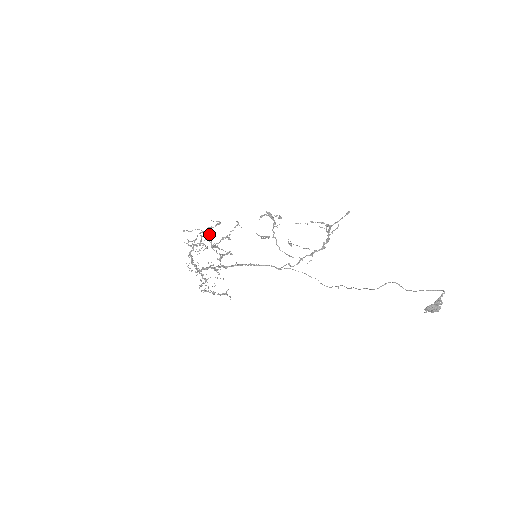
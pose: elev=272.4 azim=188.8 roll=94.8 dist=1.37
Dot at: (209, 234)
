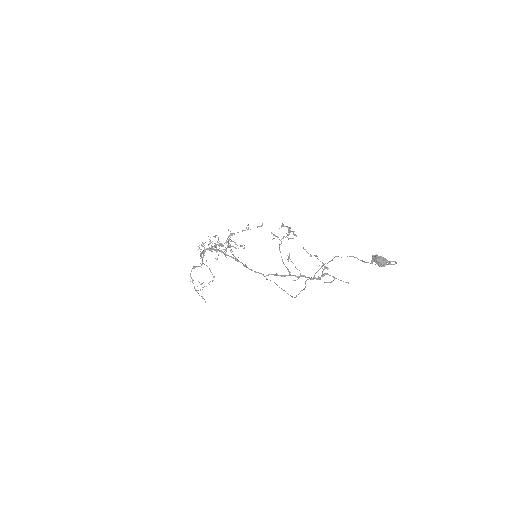
Dot at: (234, 233)
